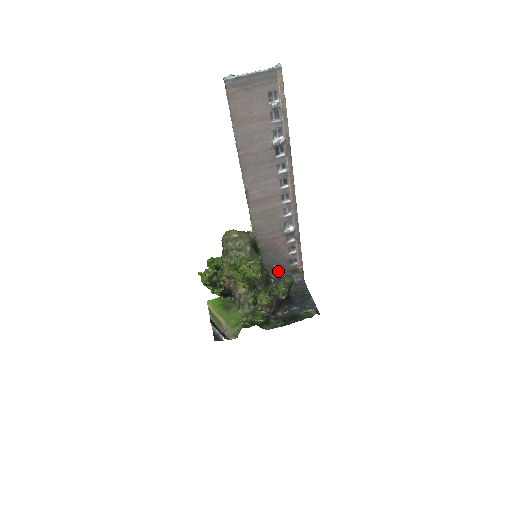
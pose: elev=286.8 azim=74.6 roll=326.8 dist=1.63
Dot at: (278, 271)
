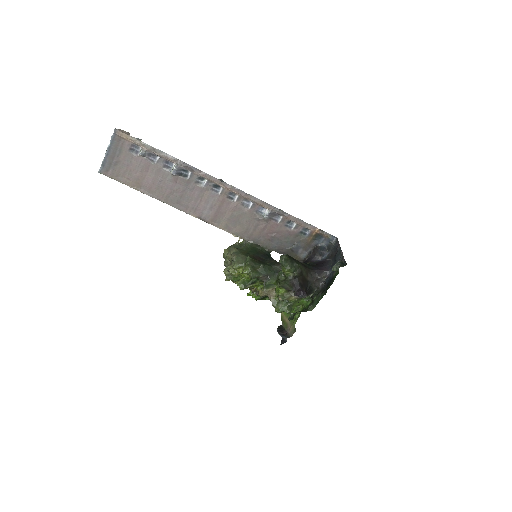
Dot at: (302, 248)
